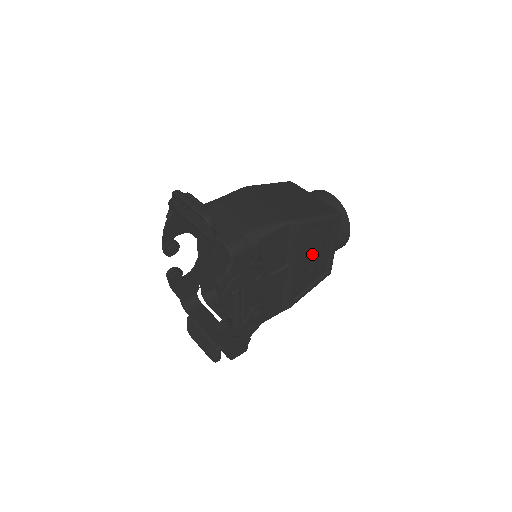
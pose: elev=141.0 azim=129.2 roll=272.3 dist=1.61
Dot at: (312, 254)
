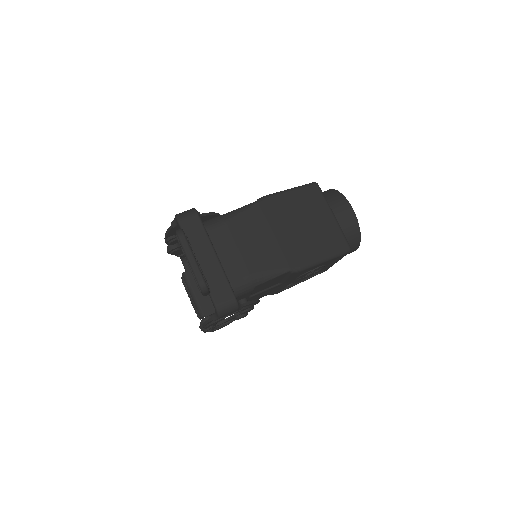
Dot at: occluded
